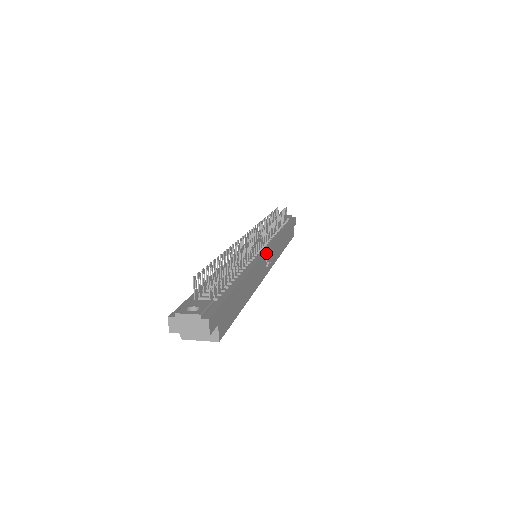
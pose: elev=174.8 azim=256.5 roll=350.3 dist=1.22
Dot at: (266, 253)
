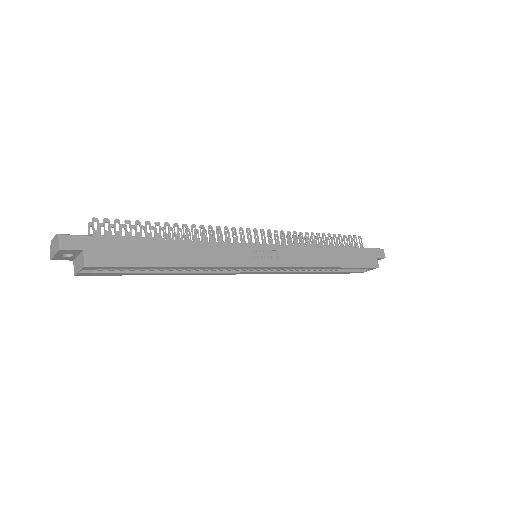
Dot at: (253, 245)
